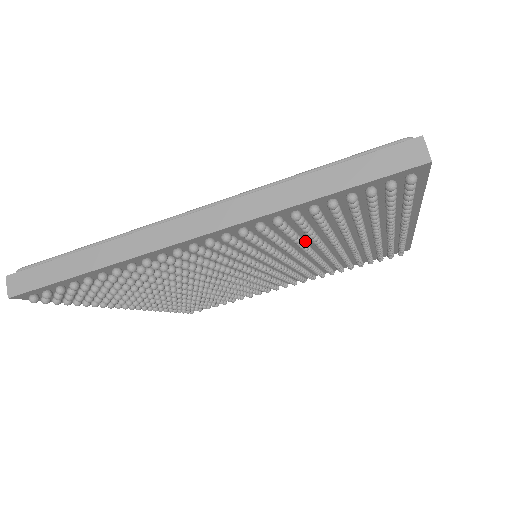
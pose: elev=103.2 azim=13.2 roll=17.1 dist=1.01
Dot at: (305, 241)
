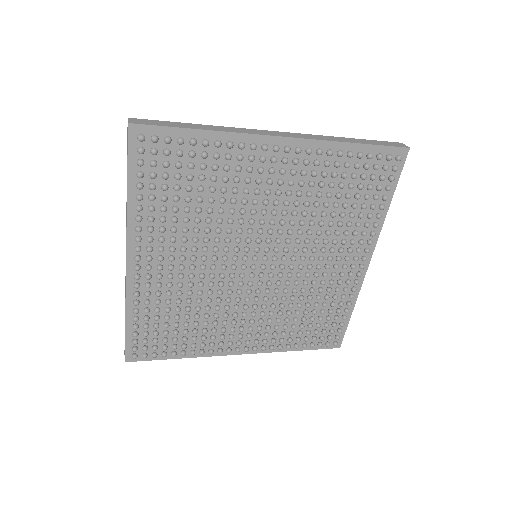
Dot at: (314, 222)
